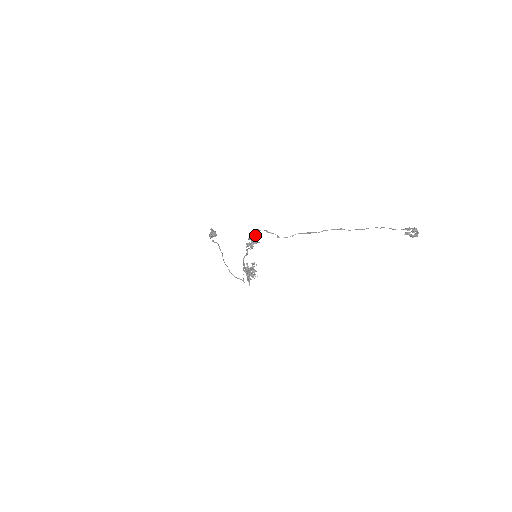
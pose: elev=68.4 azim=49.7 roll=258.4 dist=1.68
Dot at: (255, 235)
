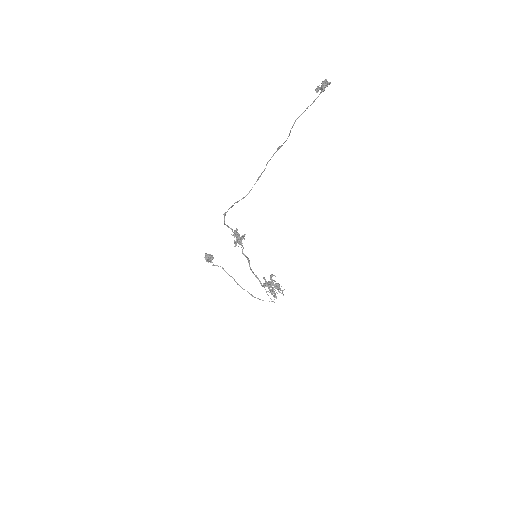
Dot at: occluded
